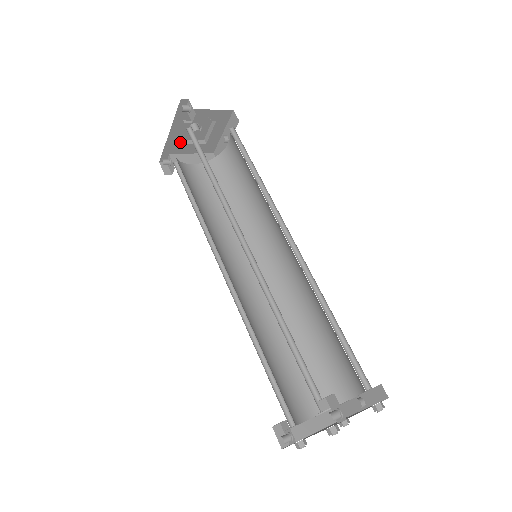
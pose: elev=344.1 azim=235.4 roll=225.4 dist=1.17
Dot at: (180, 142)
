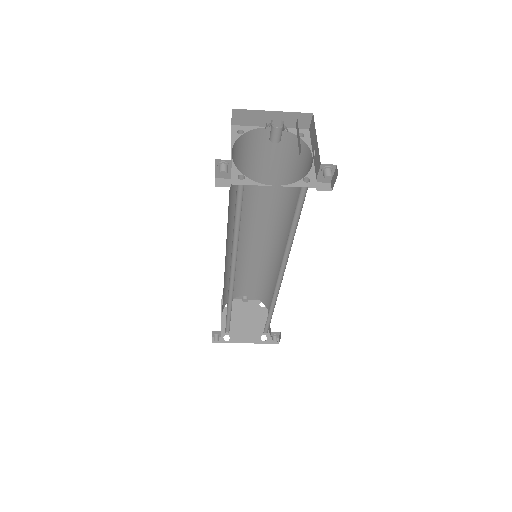
Dot at: occluded
